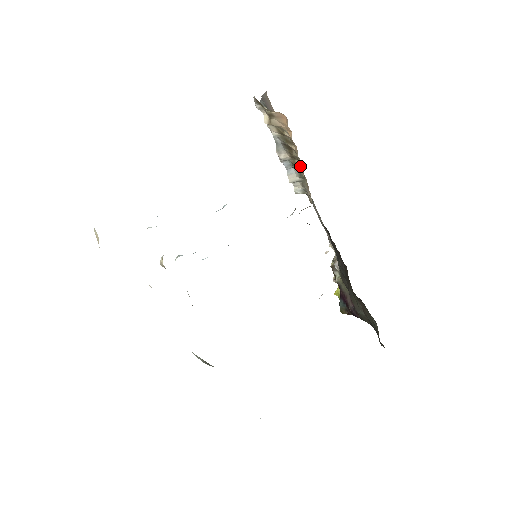
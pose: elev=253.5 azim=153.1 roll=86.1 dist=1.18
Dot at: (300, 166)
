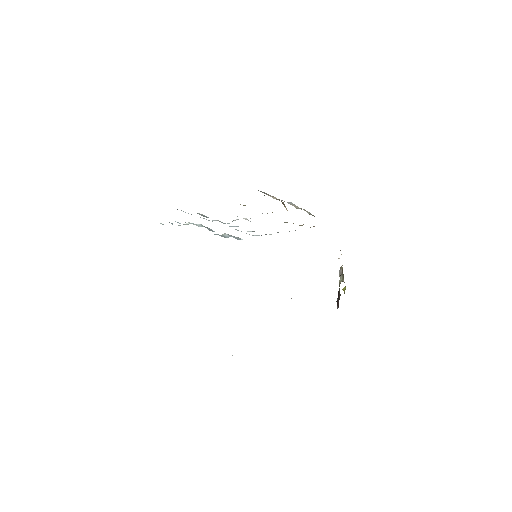
Dot at: occluded
